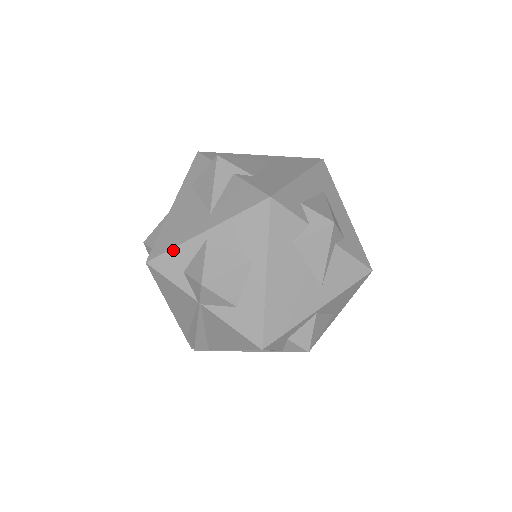
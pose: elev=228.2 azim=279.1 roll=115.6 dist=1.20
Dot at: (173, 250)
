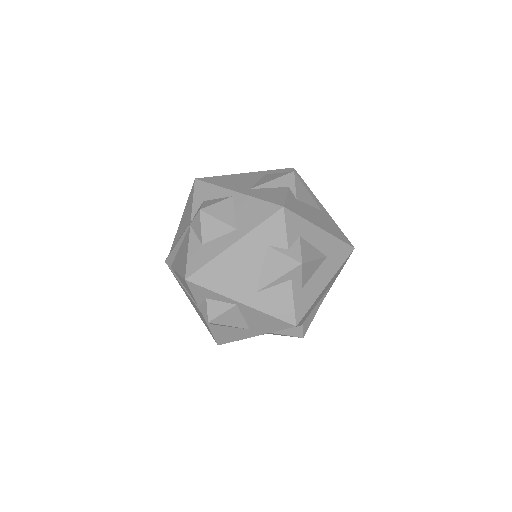
Dot at: (213, 185)
